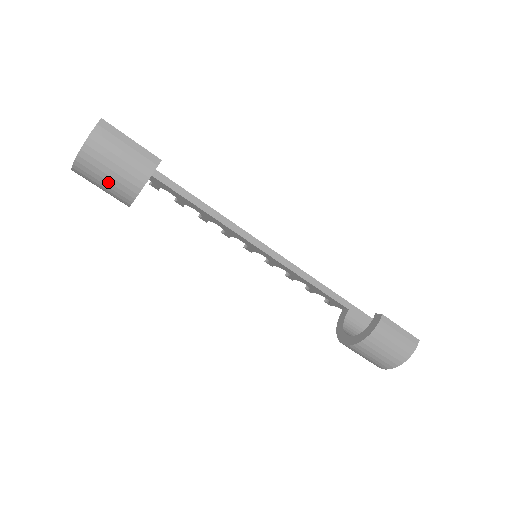
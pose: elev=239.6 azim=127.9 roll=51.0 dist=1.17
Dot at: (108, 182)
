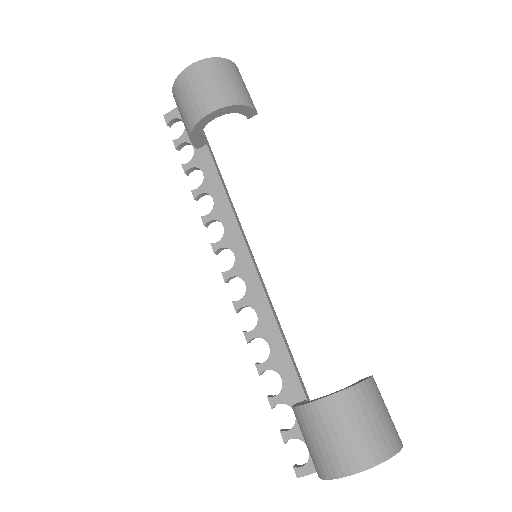
Dot at: (217, 84)
